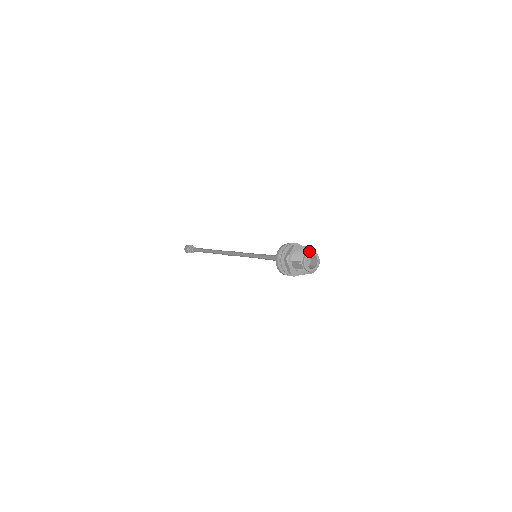
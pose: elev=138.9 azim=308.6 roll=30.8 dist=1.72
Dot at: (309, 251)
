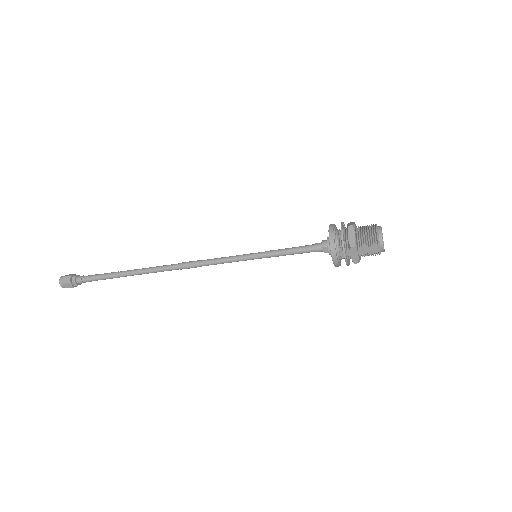
Dot at: (377, 227)
